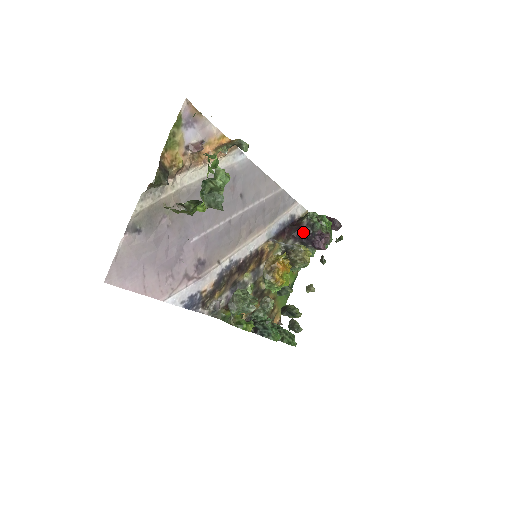
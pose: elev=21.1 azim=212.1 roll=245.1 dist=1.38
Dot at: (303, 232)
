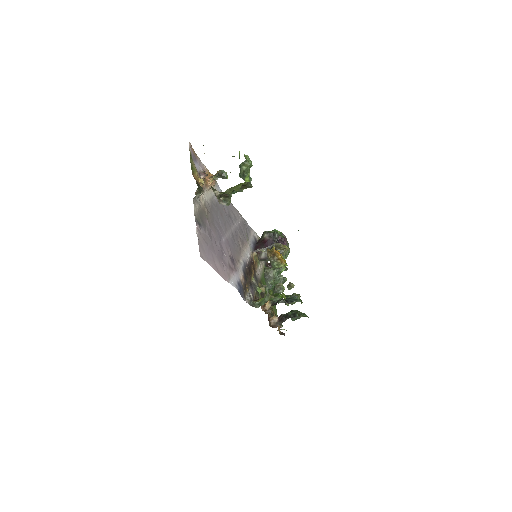
Dot at: (269, 243)
